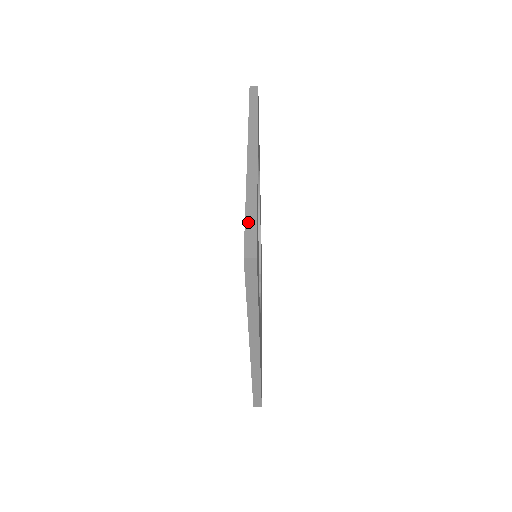
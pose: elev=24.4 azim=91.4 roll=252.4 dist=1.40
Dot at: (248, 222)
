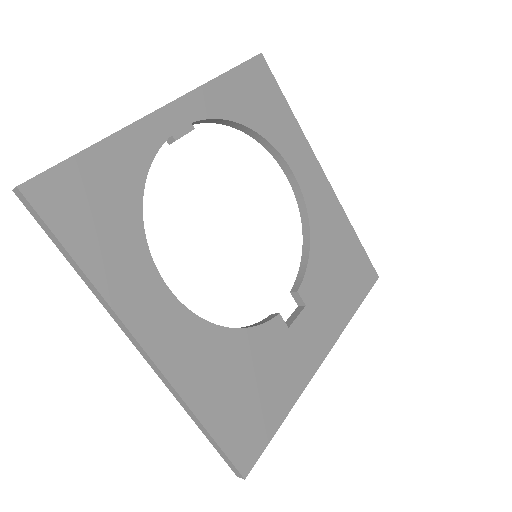
Dot at: (64, 161)
